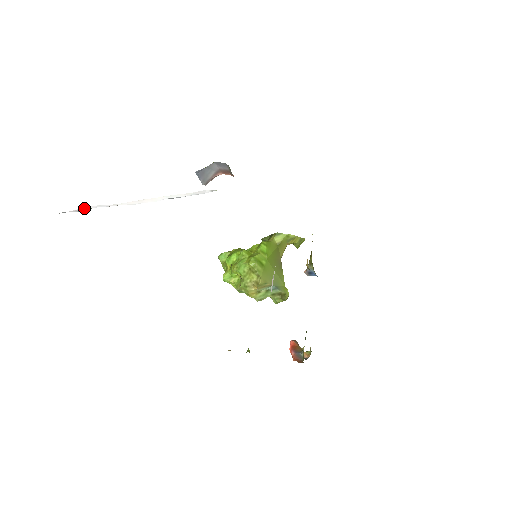
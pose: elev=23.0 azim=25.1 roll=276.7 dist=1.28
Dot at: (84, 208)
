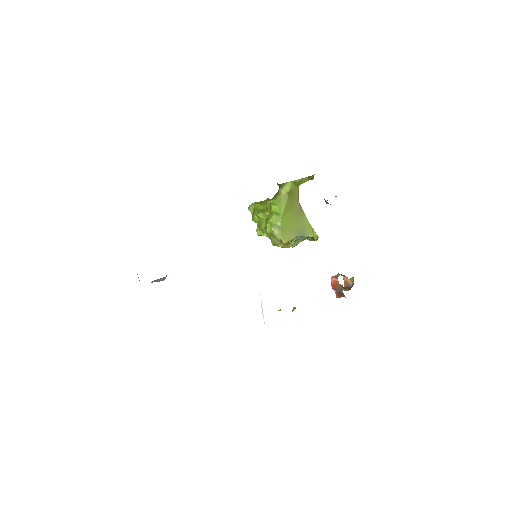
Dot at: occluded
